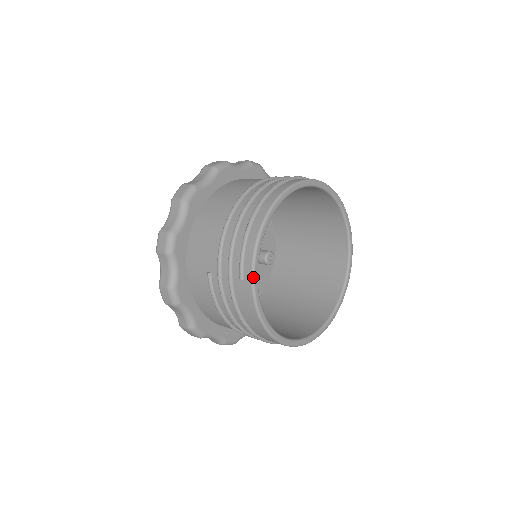
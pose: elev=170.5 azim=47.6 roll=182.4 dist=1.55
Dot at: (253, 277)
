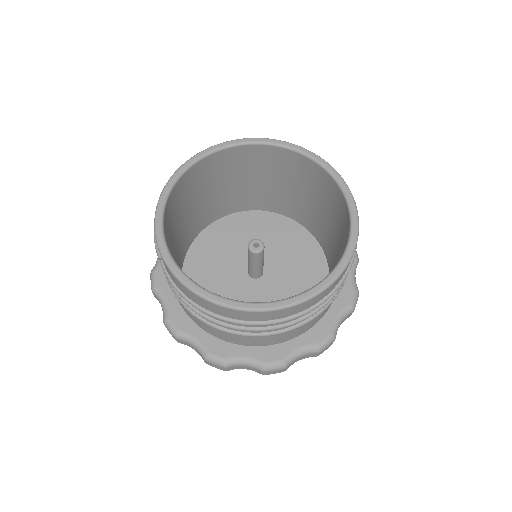
Dot at: (159, 248)
